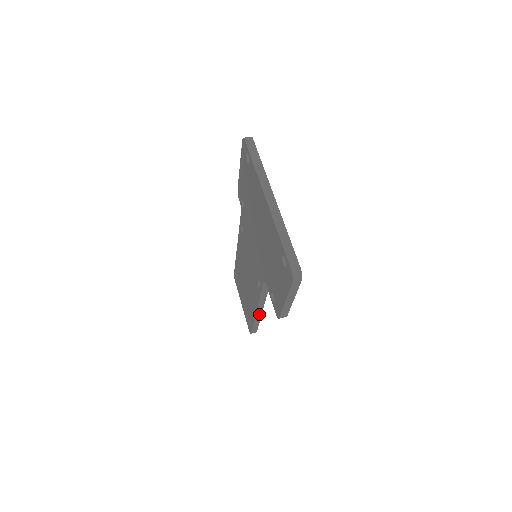
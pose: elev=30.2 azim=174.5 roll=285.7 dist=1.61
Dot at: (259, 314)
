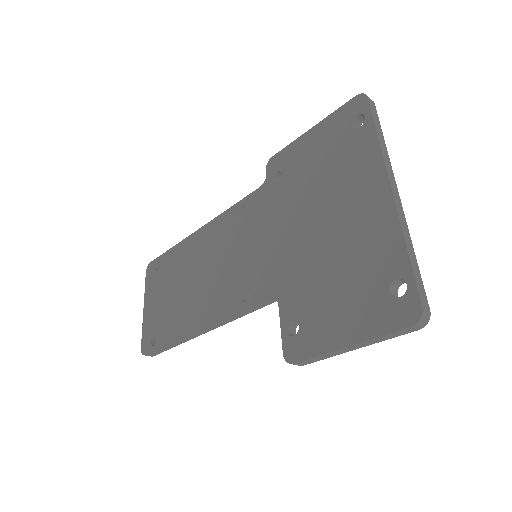
Dot at: (193, 336)
